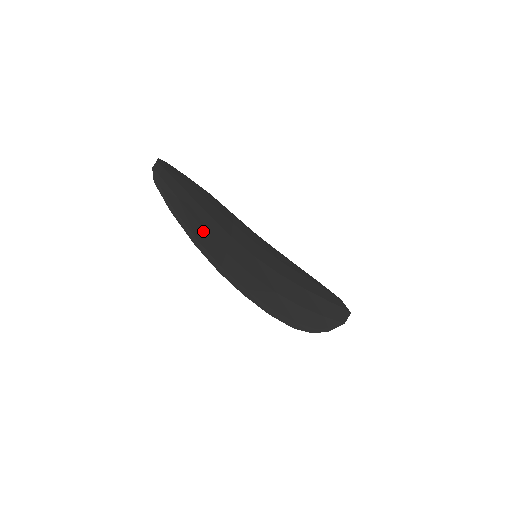
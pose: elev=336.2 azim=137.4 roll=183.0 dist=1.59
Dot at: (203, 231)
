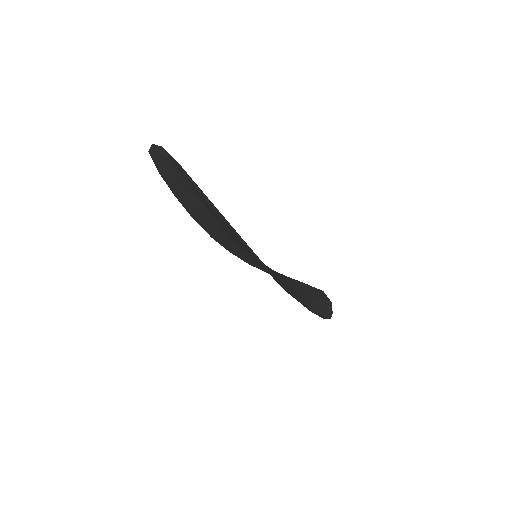
Dot at: occluded
